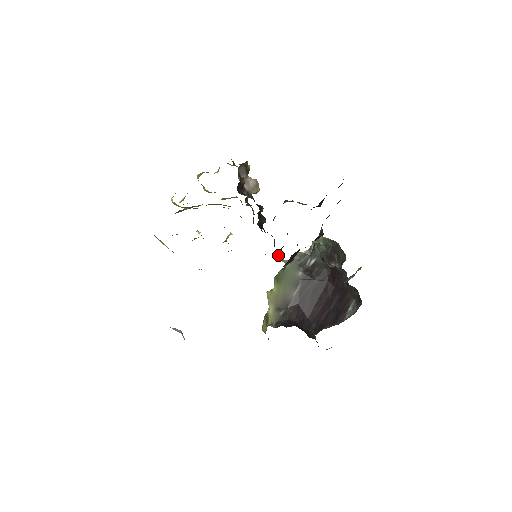
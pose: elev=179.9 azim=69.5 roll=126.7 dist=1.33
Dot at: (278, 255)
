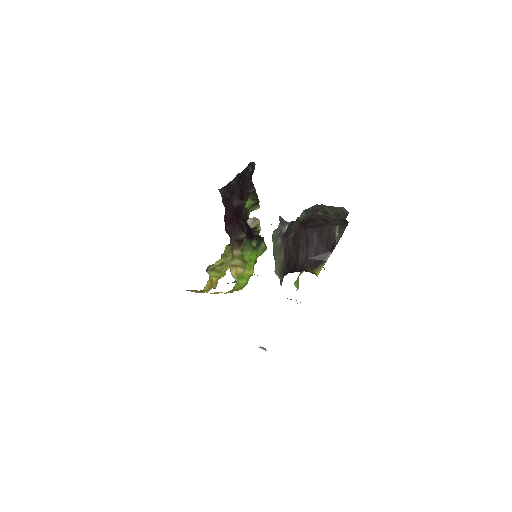
Dot at: (244, 239)
